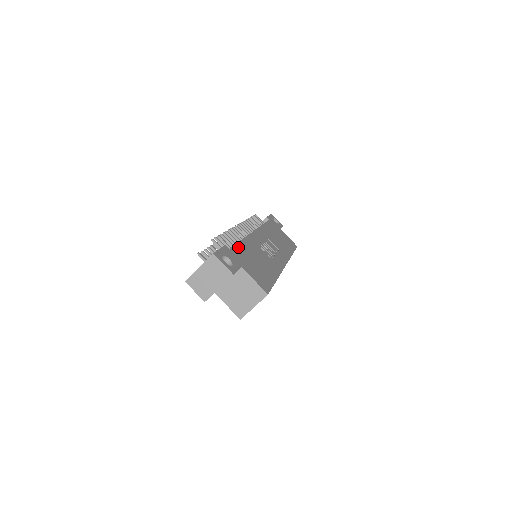
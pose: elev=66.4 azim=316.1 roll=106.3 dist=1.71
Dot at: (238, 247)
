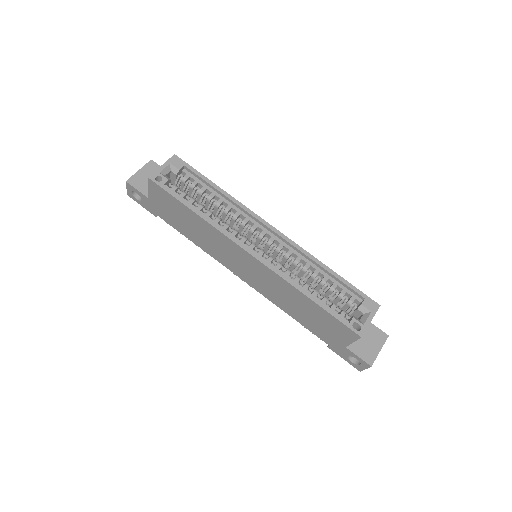
Dot at: occluded
